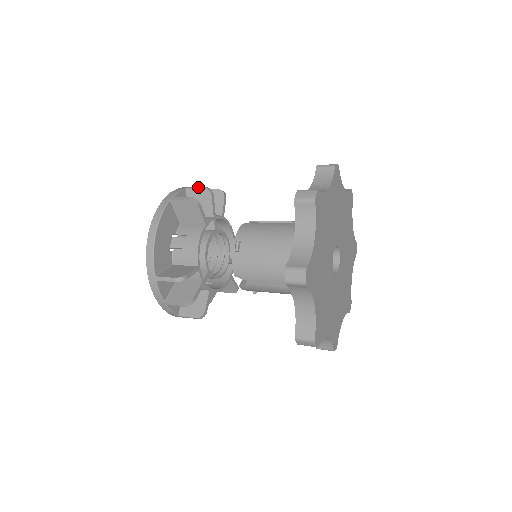
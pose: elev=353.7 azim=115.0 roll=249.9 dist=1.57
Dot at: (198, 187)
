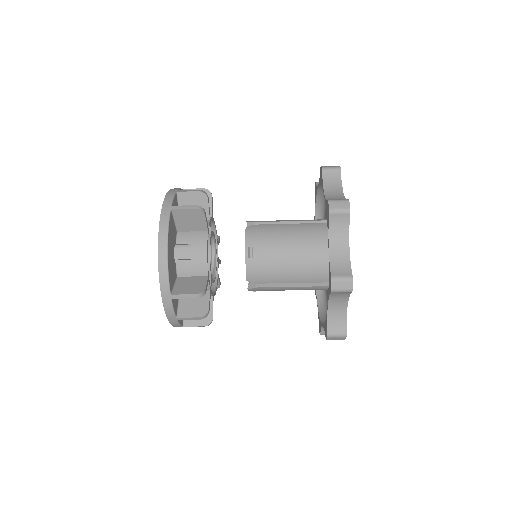
Dot at: (191, 190)
